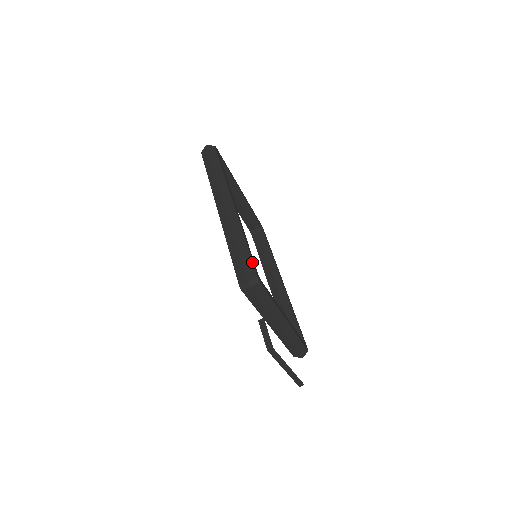
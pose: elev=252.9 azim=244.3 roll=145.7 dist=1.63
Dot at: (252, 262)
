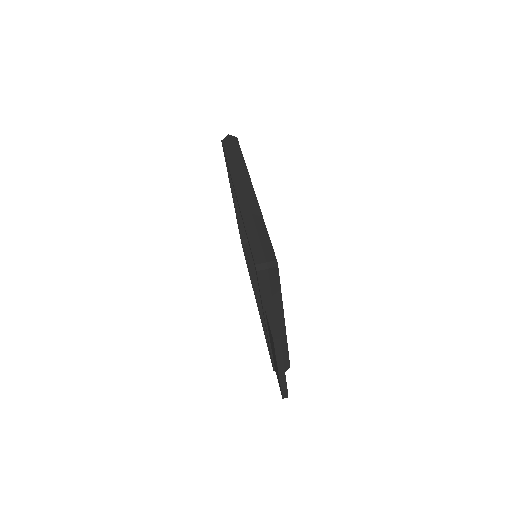
Dot at: occluded
